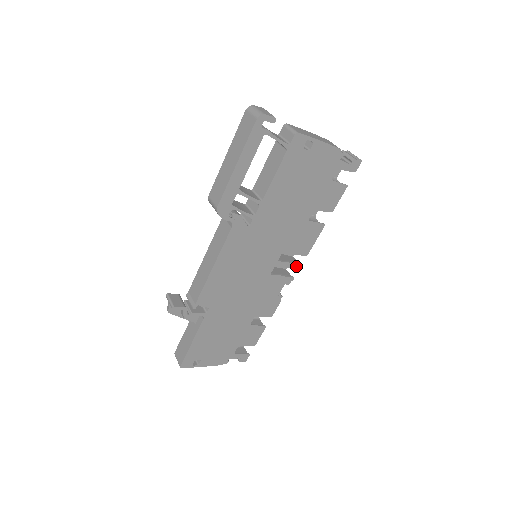
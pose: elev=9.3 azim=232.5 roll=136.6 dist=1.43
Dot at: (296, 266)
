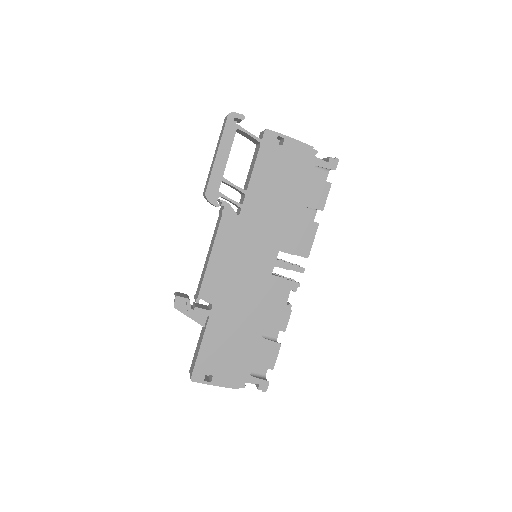
Dot at: (299, 269)
